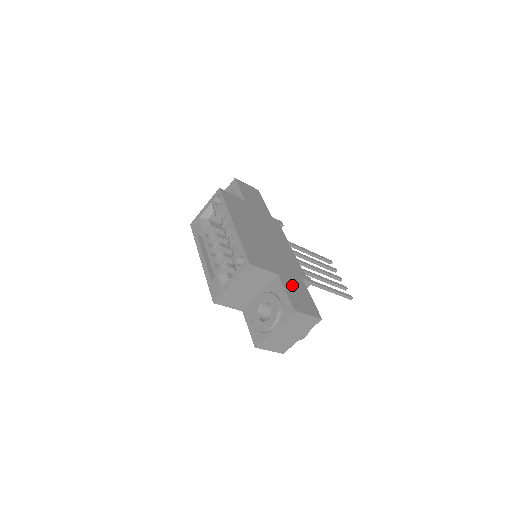
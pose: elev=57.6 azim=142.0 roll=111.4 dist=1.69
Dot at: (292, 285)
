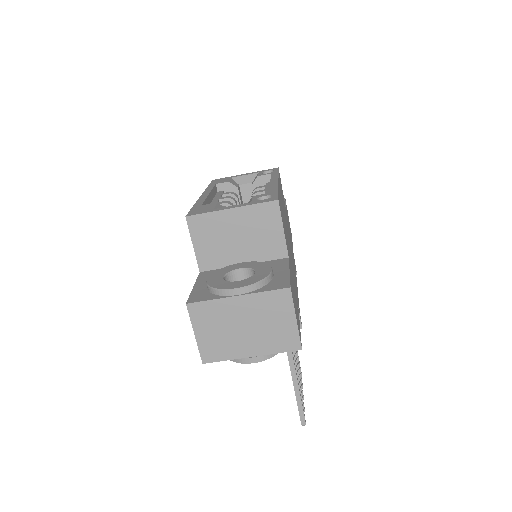
Dot at: (293, 285)
